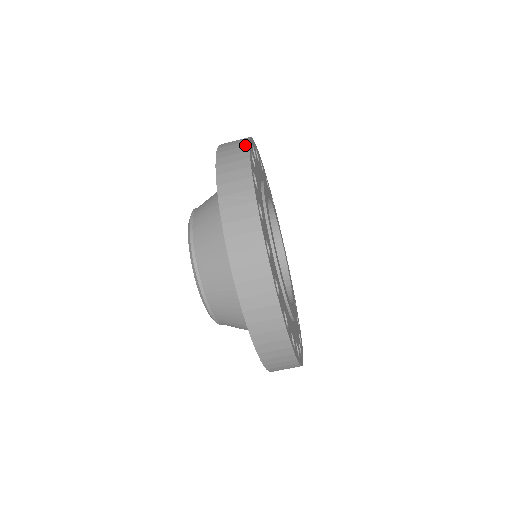
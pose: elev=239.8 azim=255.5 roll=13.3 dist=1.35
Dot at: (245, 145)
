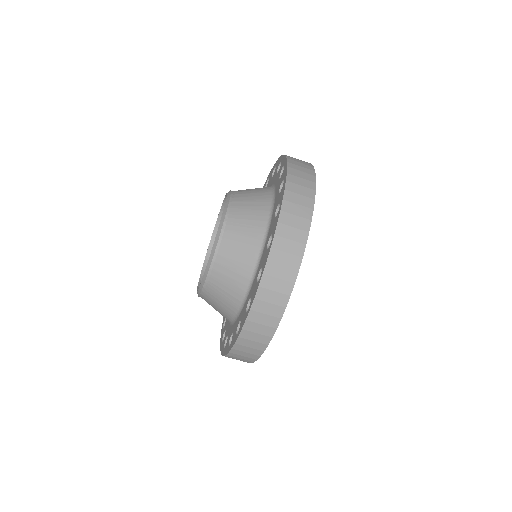
Dot at: occluded
